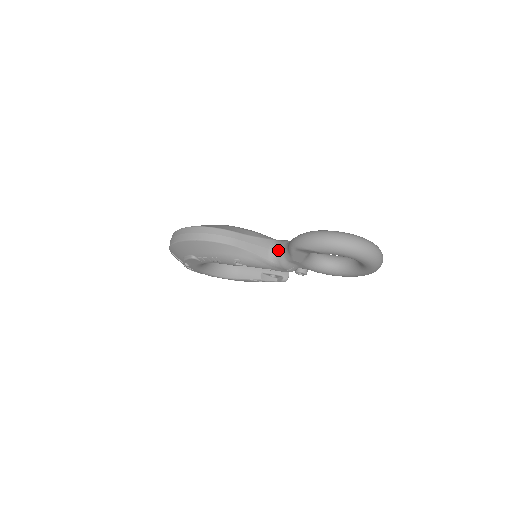
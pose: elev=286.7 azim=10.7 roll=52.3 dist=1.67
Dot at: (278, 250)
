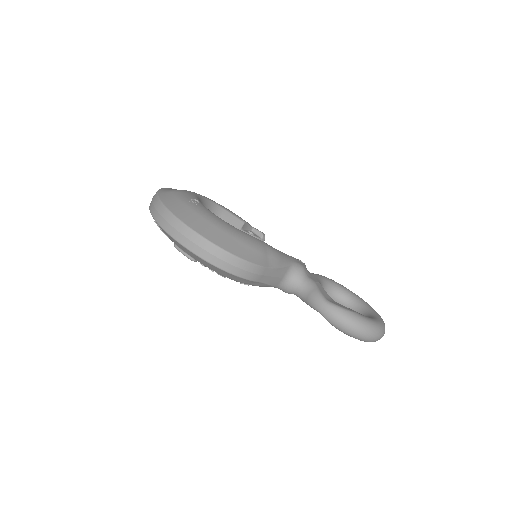
Dot at: (291, 282)
